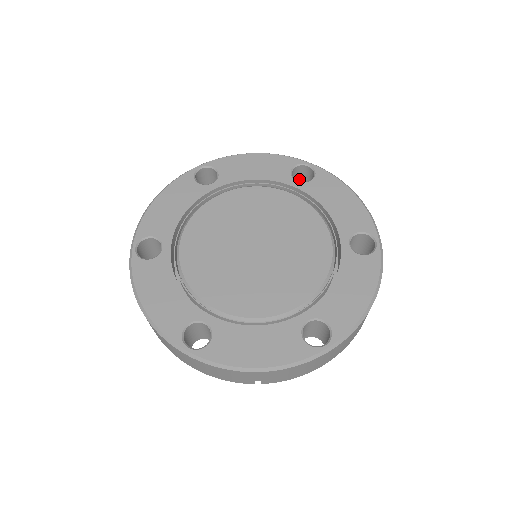
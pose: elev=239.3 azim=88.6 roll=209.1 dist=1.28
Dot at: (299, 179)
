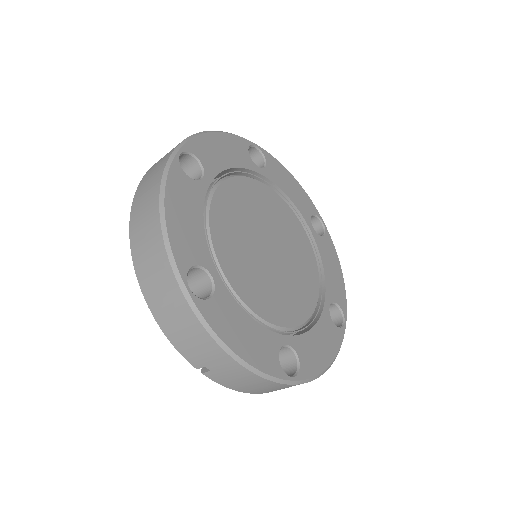
Dot at: occluded
